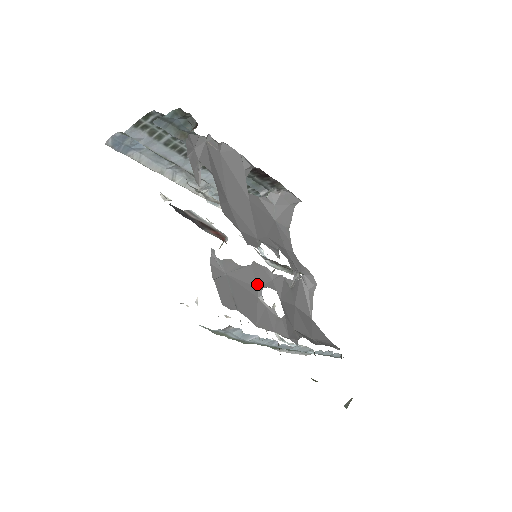
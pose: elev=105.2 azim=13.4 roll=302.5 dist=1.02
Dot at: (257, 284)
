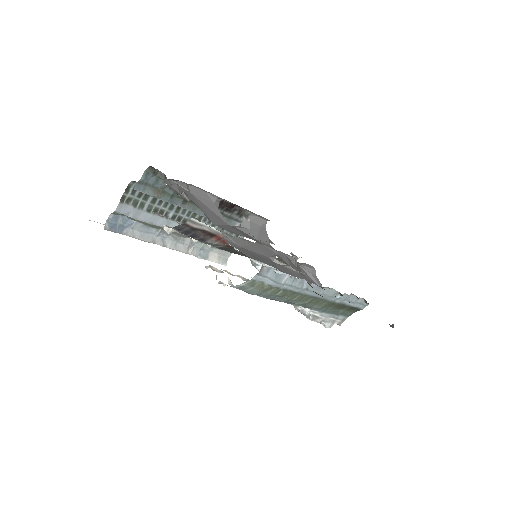
Dot at: (267, 255)
